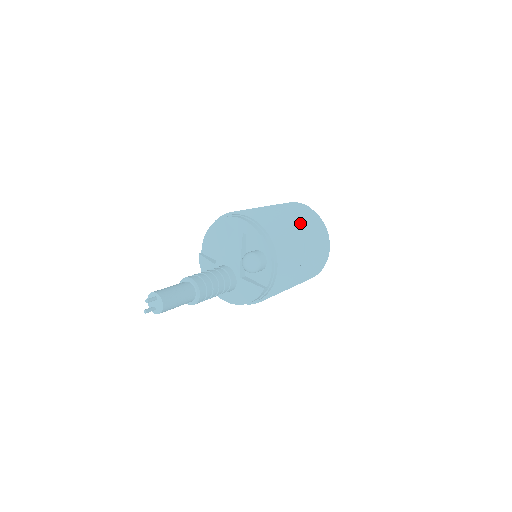
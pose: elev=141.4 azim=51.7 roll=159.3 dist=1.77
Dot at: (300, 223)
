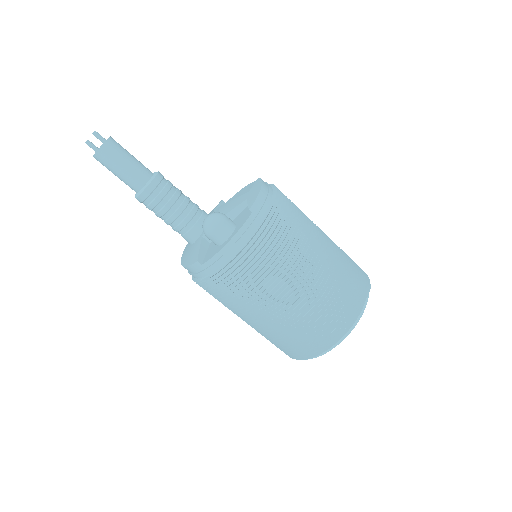
Dot at: (322, 271)
